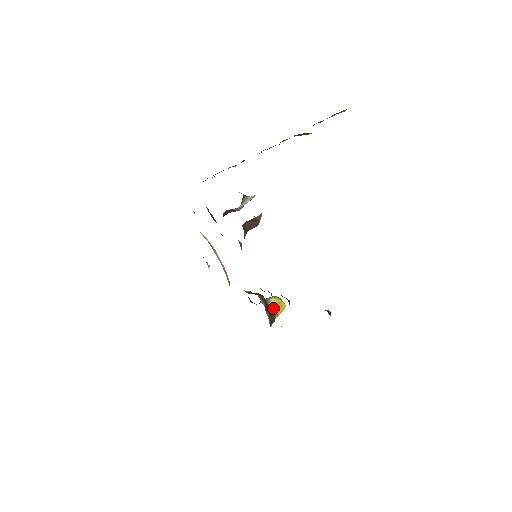
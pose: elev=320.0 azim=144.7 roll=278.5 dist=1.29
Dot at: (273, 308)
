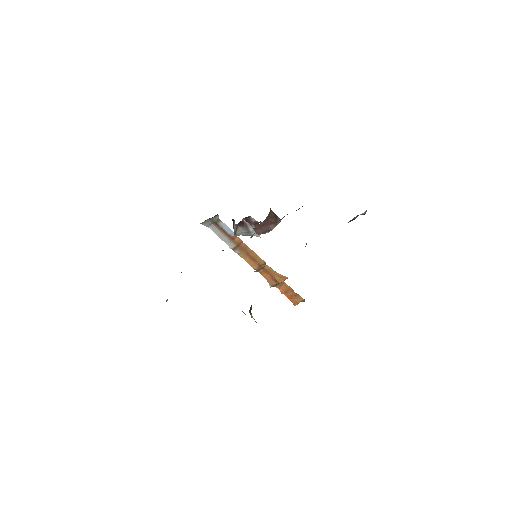
Dot at: occluded
